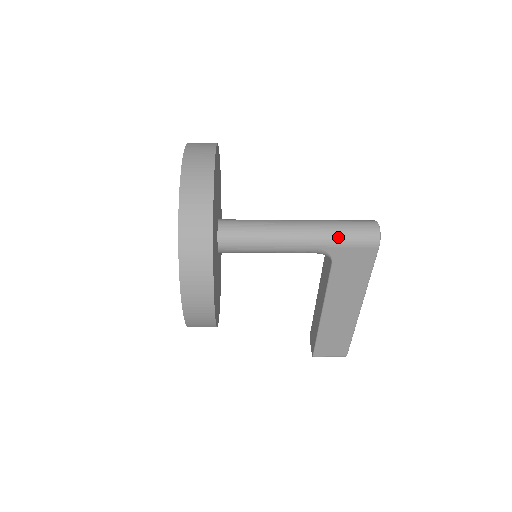
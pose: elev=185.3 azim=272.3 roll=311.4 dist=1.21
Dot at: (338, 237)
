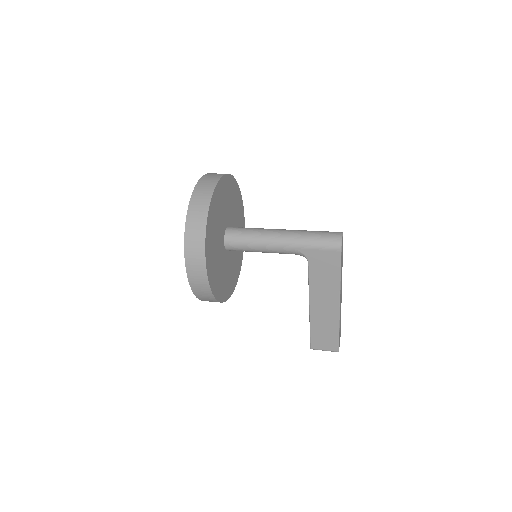
Dot at: (309, 242)
